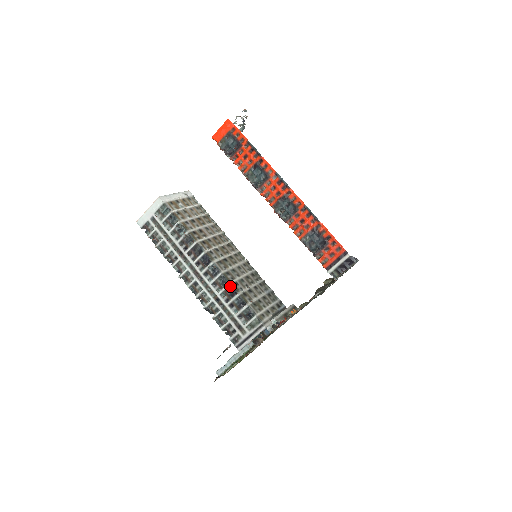
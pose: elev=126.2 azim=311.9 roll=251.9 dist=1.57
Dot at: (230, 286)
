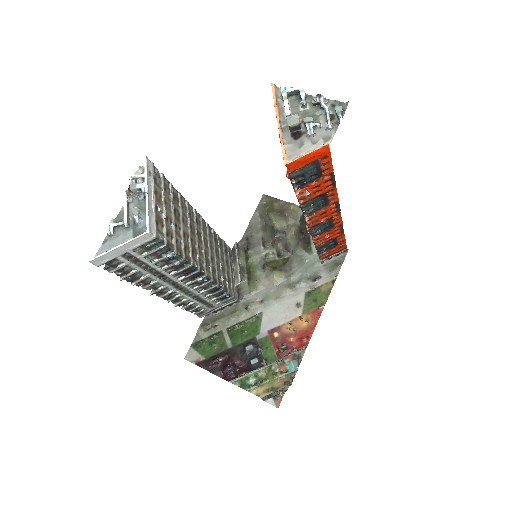
Dot at: (217, 286)
